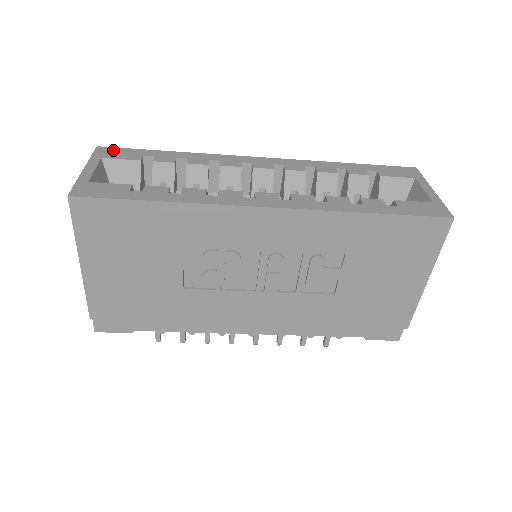
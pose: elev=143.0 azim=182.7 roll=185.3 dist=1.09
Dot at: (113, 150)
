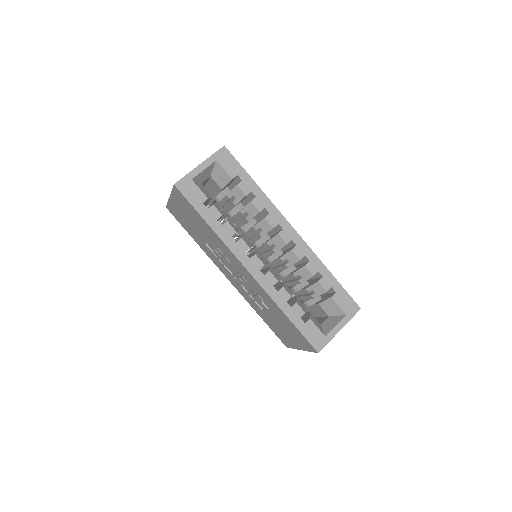
Dot at: (228, 157)
